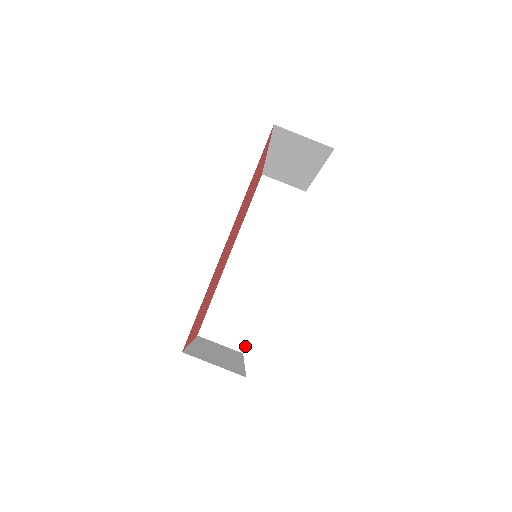
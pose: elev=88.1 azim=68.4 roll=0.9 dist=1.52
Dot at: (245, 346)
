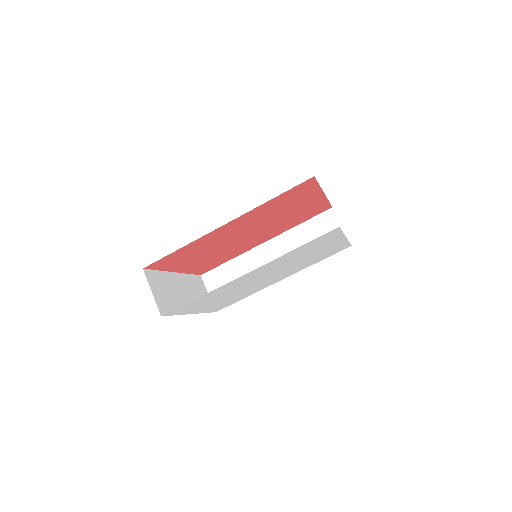
Dot at: occluded
